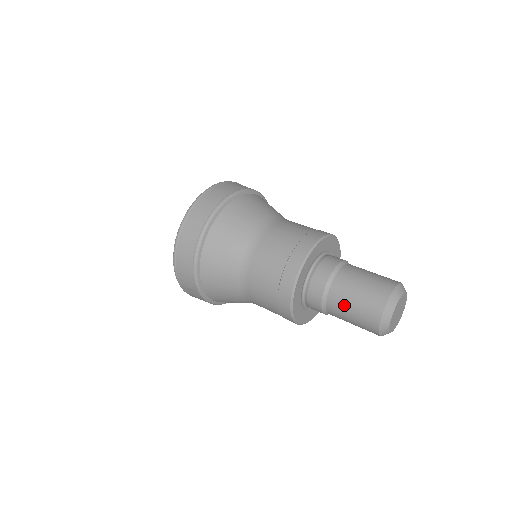
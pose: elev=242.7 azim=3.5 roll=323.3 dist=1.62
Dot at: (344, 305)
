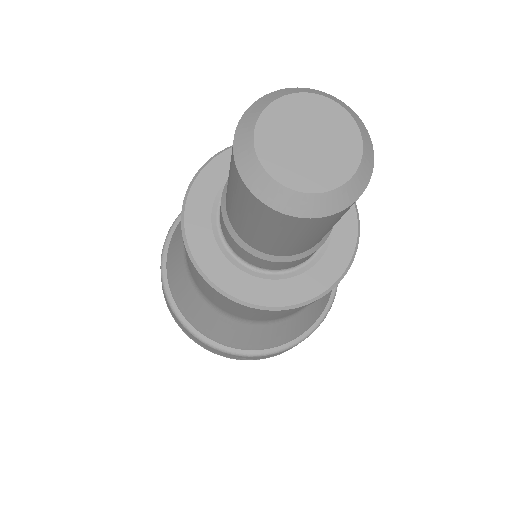
Dot at: (249, 231)
